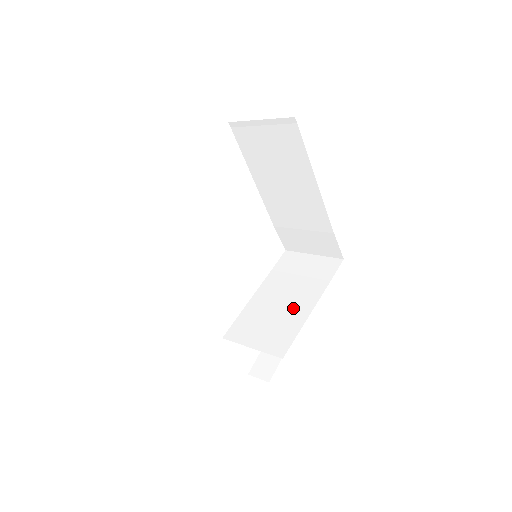
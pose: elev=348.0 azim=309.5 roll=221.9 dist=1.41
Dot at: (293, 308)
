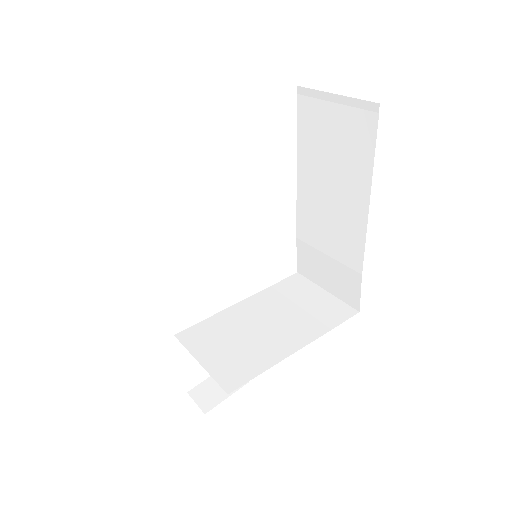
Dot at: (272, 340)
